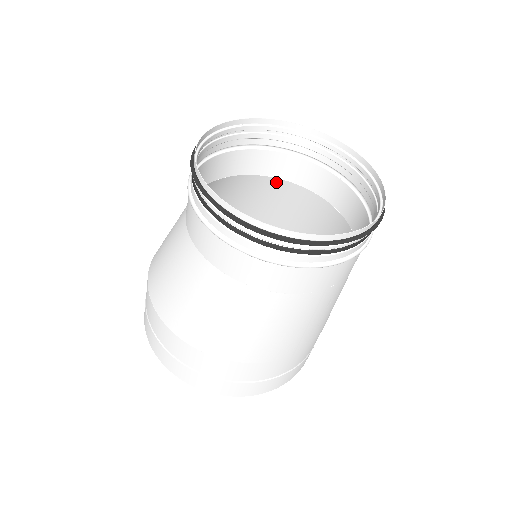
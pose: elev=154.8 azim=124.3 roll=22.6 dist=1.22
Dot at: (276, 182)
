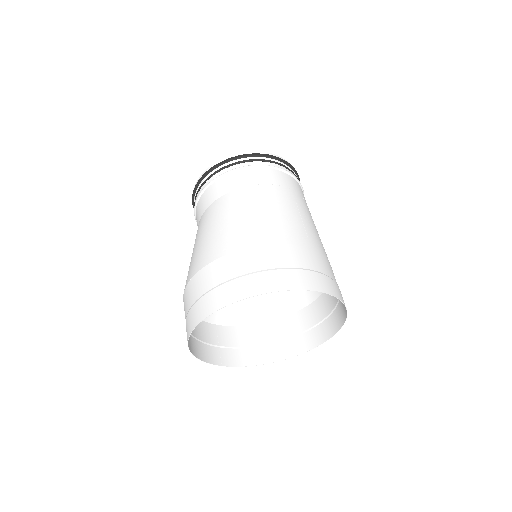
Dot at: occluded
